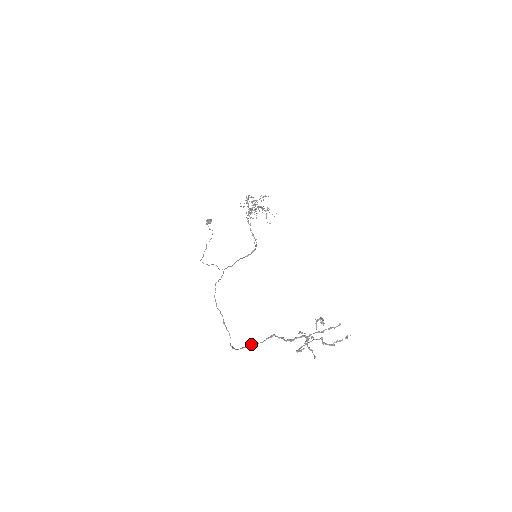
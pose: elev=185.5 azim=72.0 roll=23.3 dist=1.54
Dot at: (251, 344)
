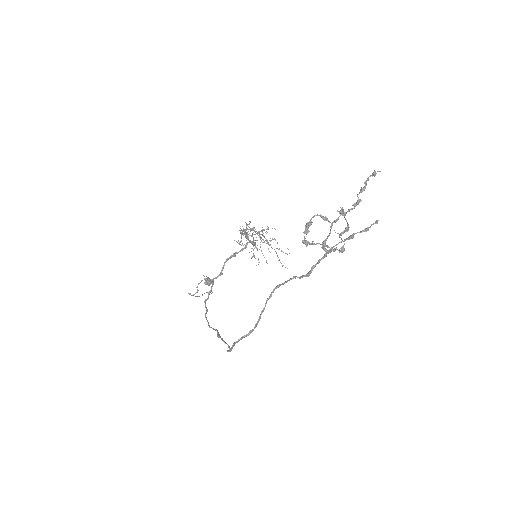
Dot at: (255, 326)
